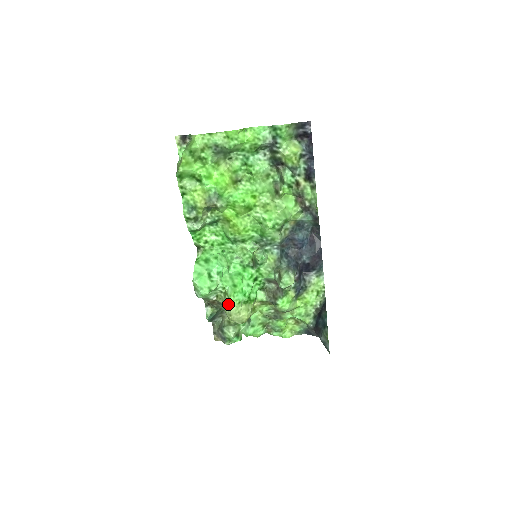
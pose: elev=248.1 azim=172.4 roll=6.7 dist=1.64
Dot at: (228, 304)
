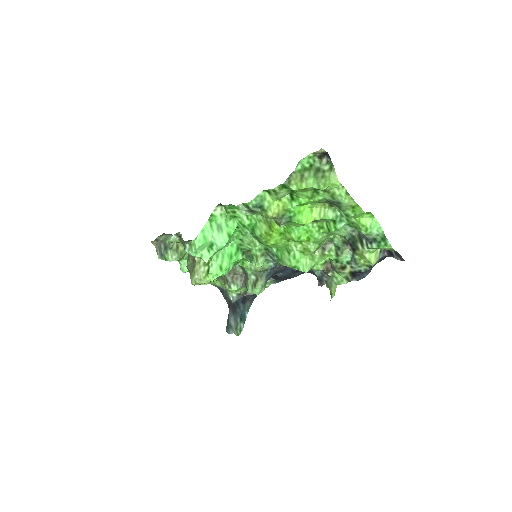
Dot at: (203, 275)
